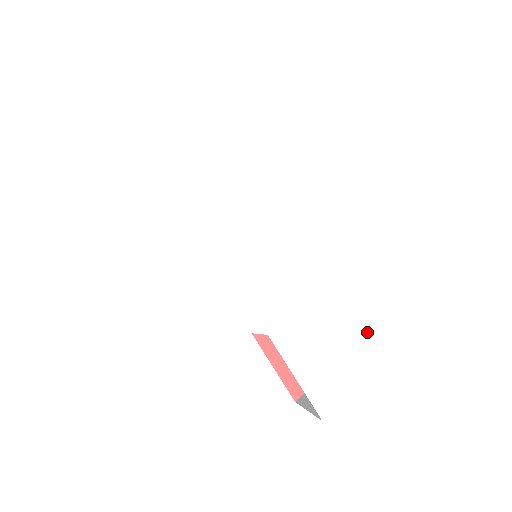
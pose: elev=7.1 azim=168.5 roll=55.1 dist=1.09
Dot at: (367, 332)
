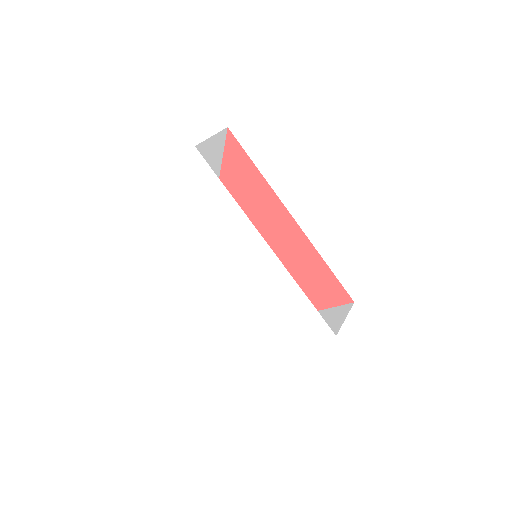
Dot at: (293, 329)
